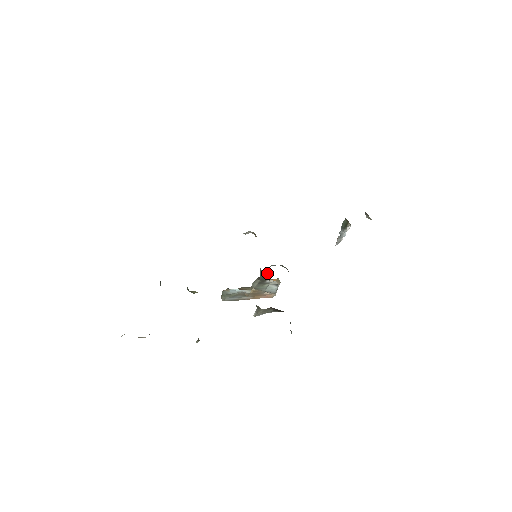
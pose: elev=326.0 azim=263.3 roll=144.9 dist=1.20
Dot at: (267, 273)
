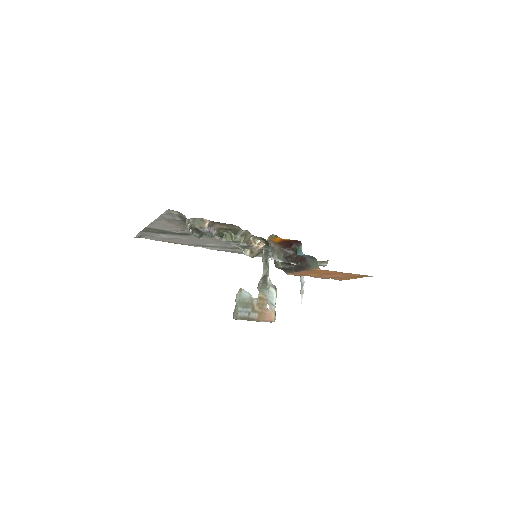
Dot at: (268, 256)
